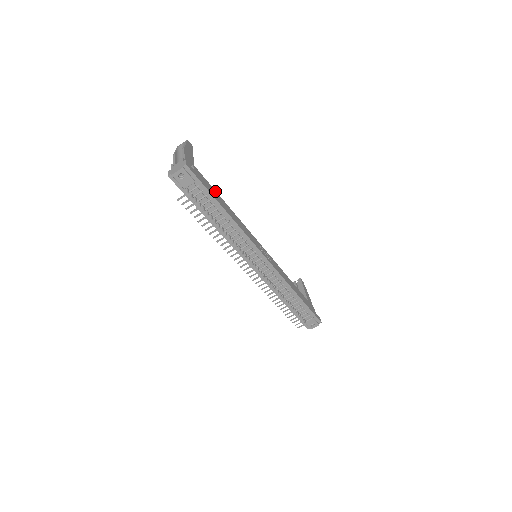
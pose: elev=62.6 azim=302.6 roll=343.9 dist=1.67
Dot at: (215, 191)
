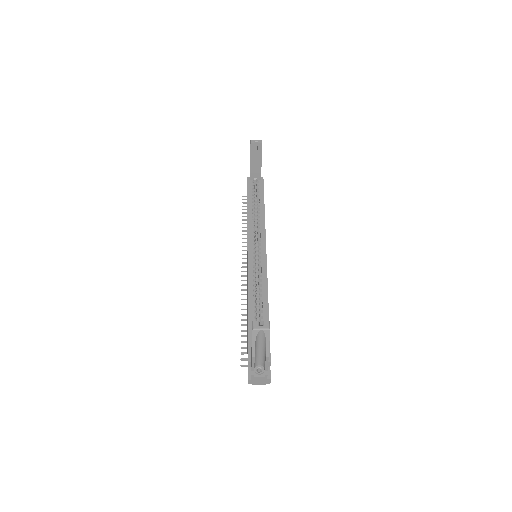
Dot at: occluded
